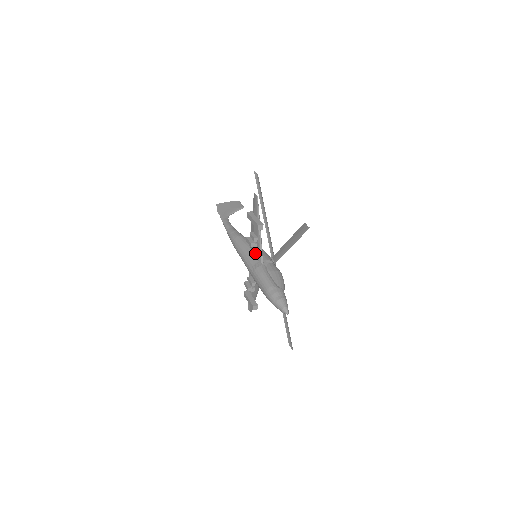
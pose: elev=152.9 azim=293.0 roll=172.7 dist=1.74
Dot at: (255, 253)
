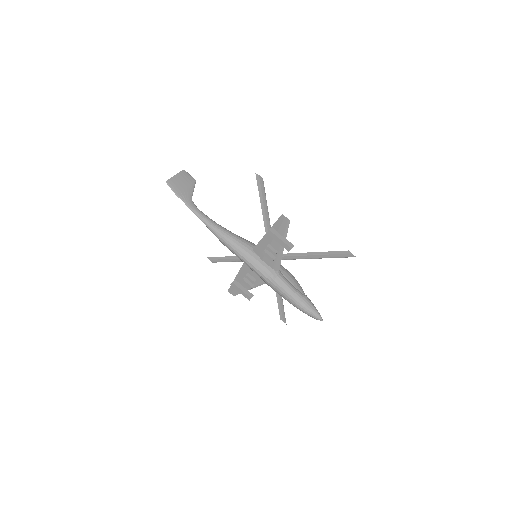
Dot at: (268, 261)
